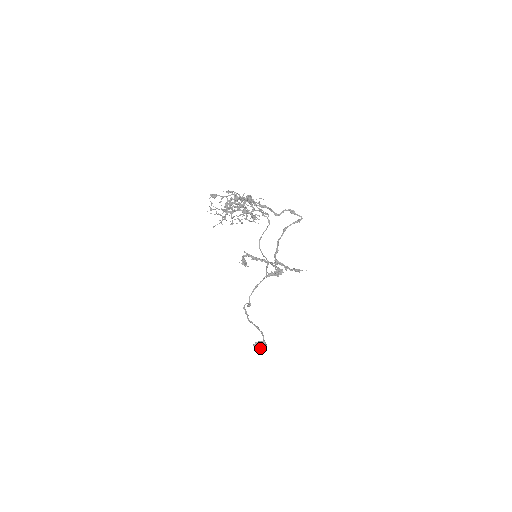
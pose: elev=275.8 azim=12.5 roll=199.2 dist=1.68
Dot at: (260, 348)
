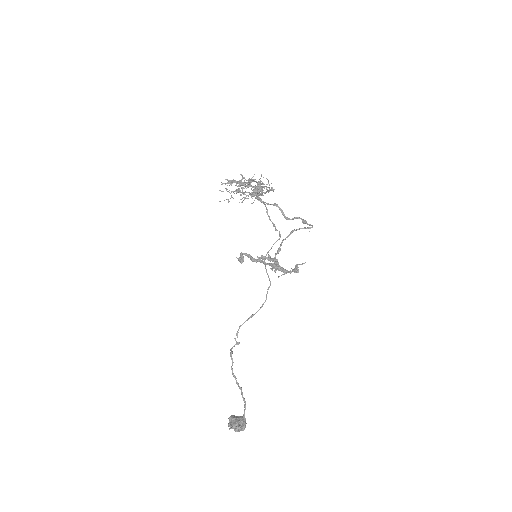
Dot at: (236, 421)
